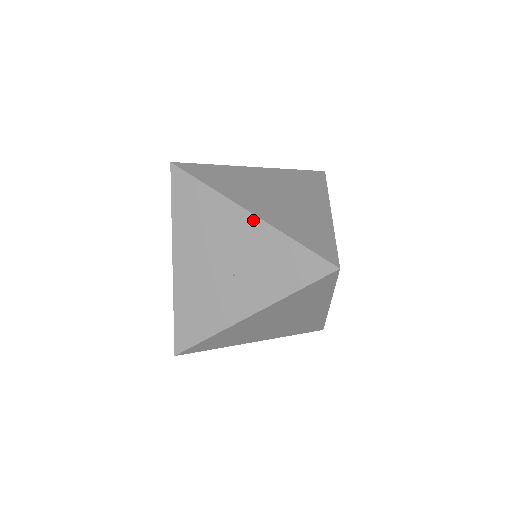
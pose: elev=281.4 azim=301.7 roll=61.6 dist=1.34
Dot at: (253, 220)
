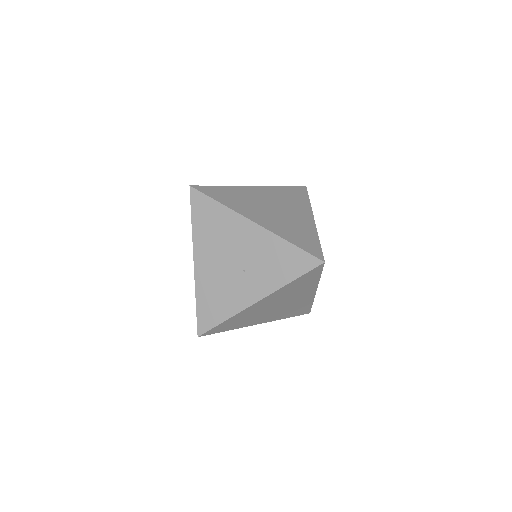
Dot at: (257, 228)
